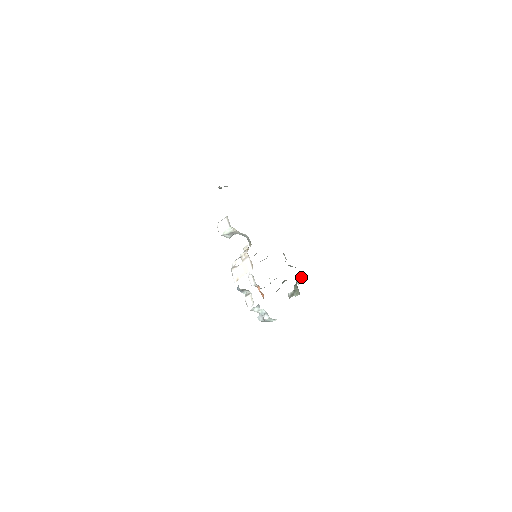
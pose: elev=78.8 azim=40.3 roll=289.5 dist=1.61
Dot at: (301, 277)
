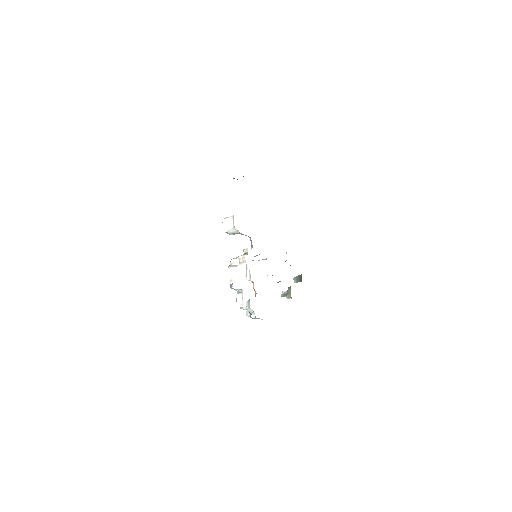
Dot at: (299, 276)
